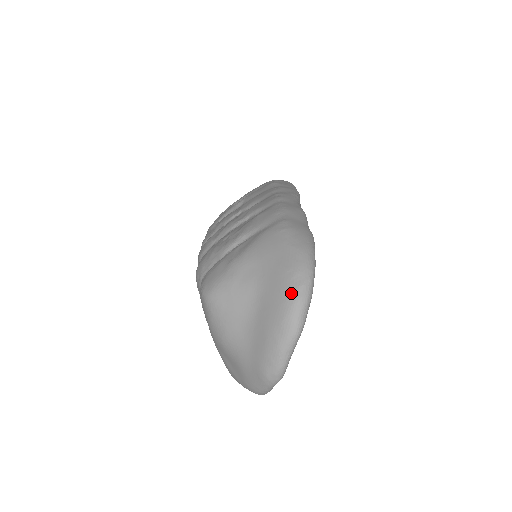
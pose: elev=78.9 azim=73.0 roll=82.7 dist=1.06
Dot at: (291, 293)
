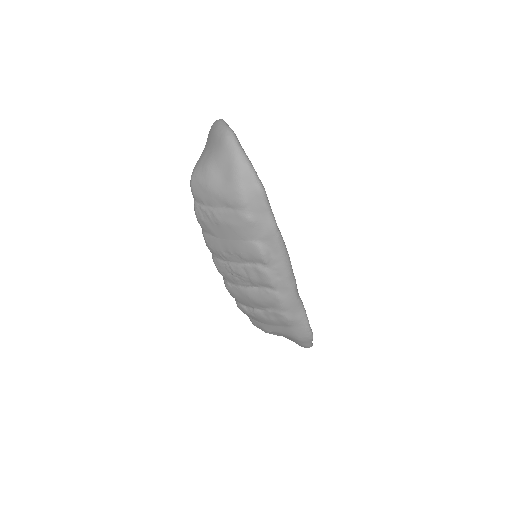
Dot at: occluded
